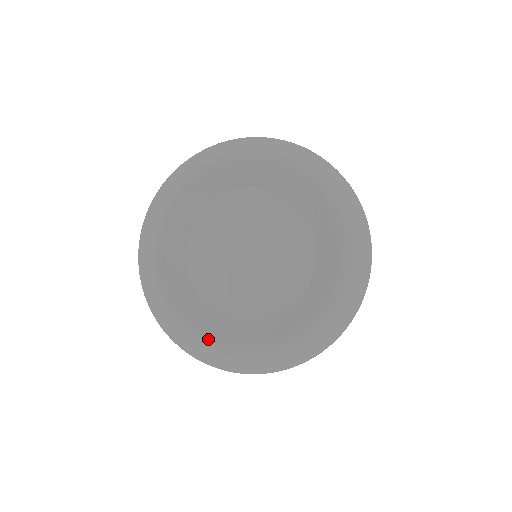
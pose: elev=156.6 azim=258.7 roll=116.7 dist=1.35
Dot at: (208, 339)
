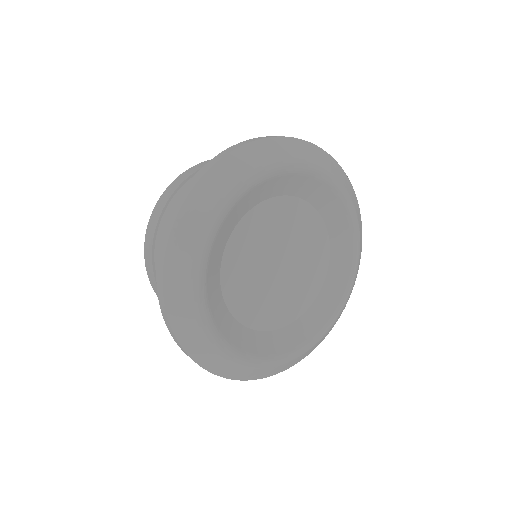
Dot at: (304, 348)
